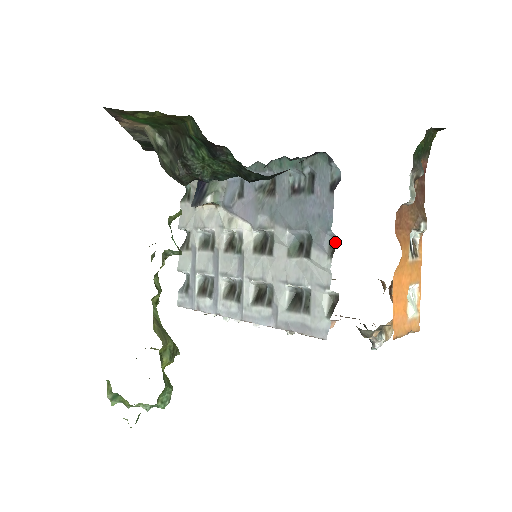
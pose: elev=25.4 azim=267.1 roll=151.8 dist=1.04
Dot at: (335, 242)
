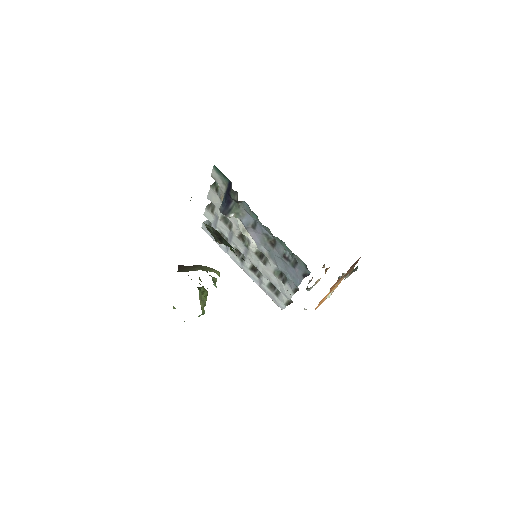
Dot at: (298, 289)
